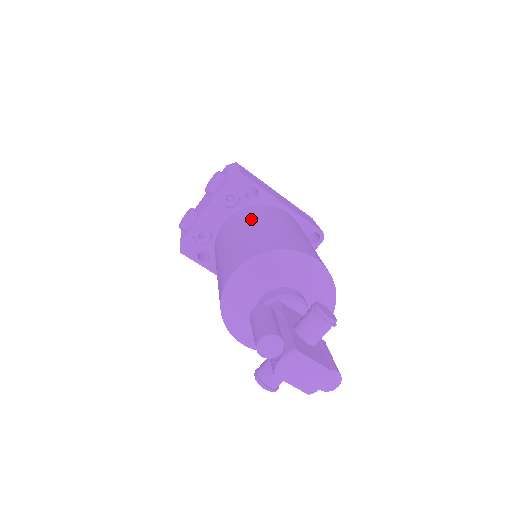
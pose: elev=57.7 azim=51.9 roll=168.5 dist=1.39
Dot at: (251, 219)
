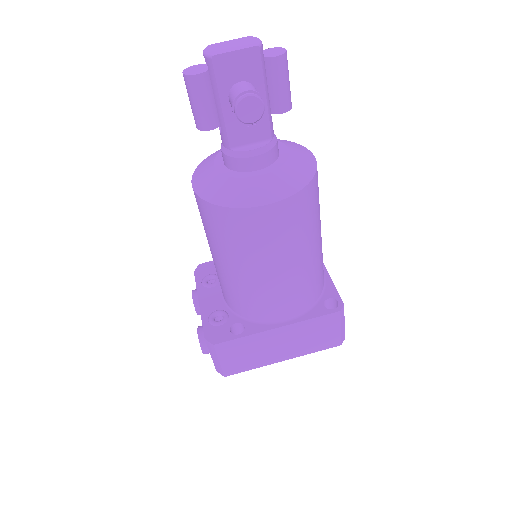
Dot at: occluded
